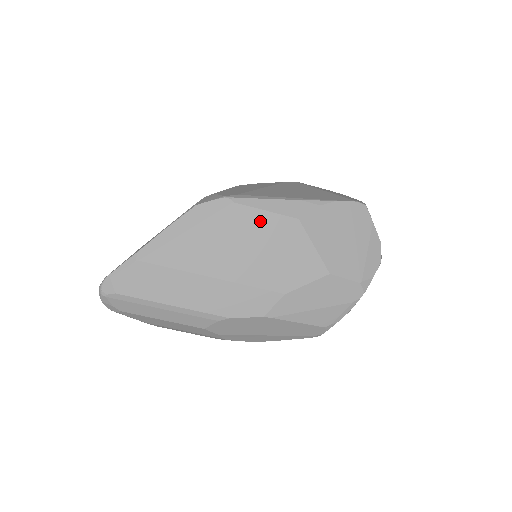
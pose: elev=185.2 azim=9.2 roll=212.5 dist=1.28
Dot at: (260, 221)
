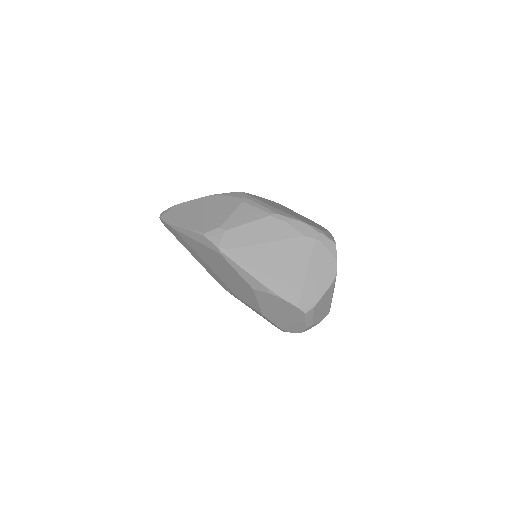
Dot at: (233, 271)
